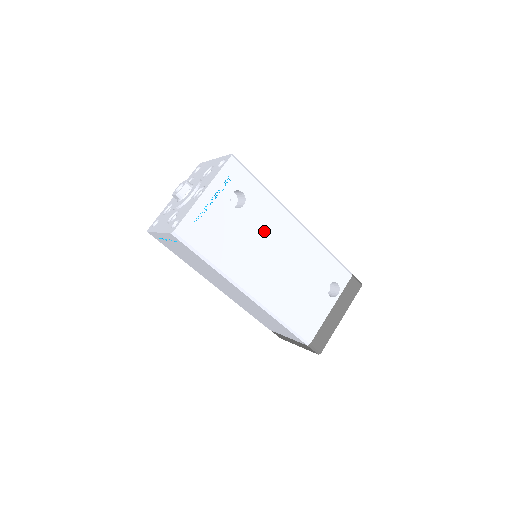
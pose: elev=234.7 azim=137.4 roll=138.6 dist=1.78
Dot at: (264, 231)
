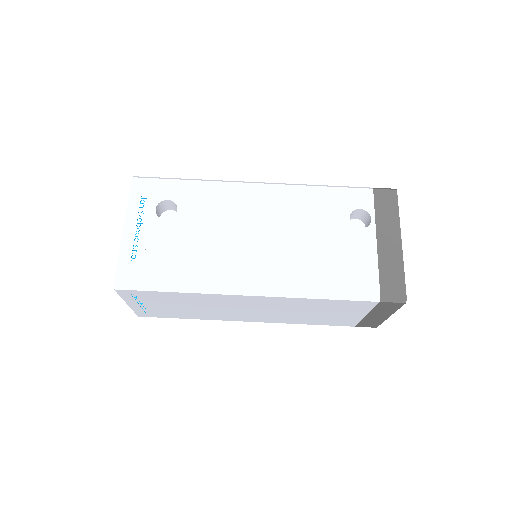
Dot at: (219, 218)
